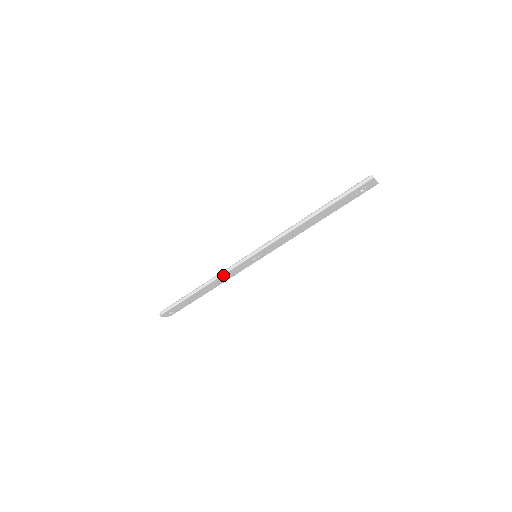
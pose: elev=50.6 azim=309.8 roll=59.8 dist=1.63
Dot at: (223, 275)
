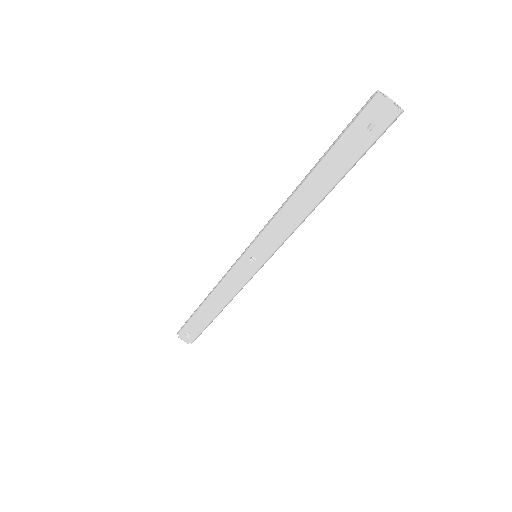
Dot at: (223, 281)
